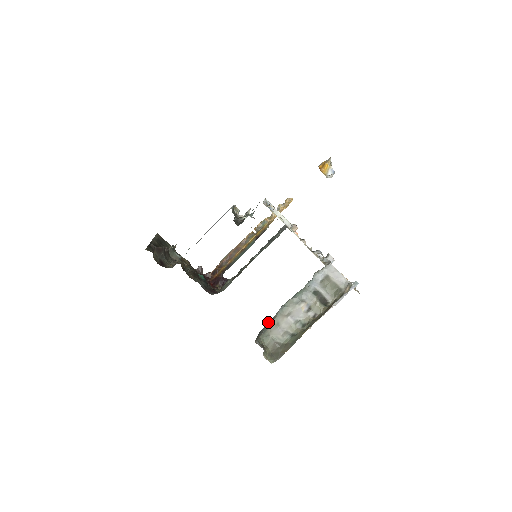
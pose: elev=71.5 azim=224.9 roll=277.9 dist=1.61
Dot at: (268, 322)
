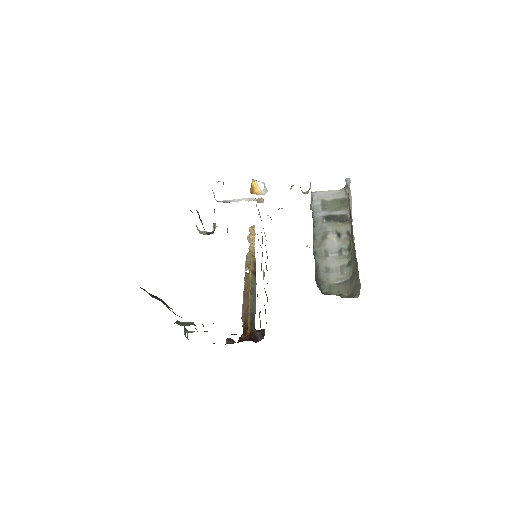
Dot at: occluded
